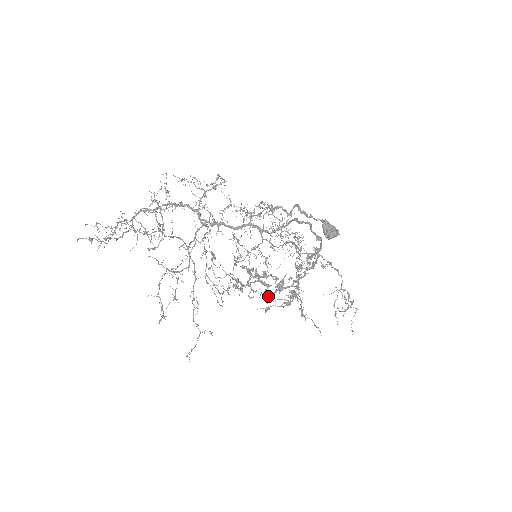
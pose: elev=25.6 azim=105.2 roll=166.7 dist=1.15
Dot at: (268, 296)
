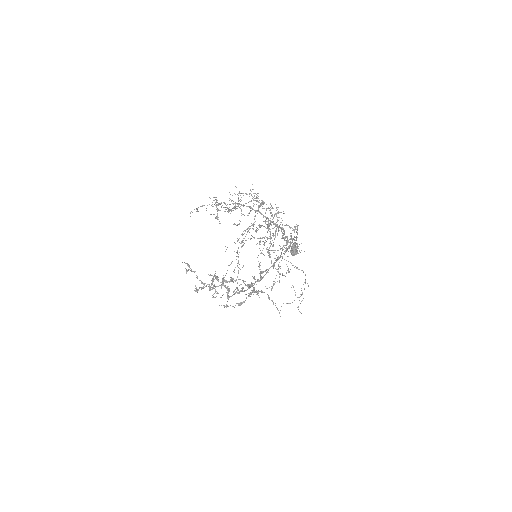
Dot at: (228, 297)
